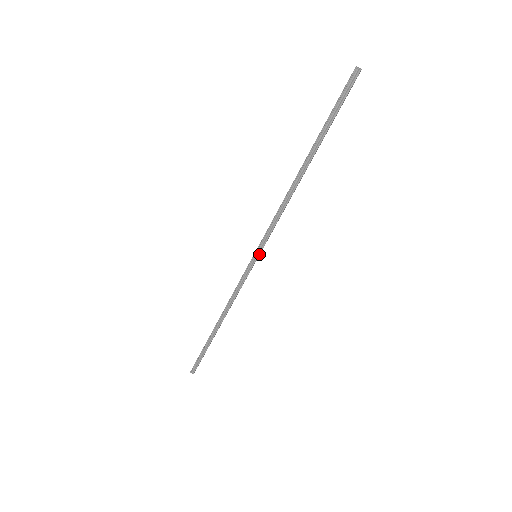
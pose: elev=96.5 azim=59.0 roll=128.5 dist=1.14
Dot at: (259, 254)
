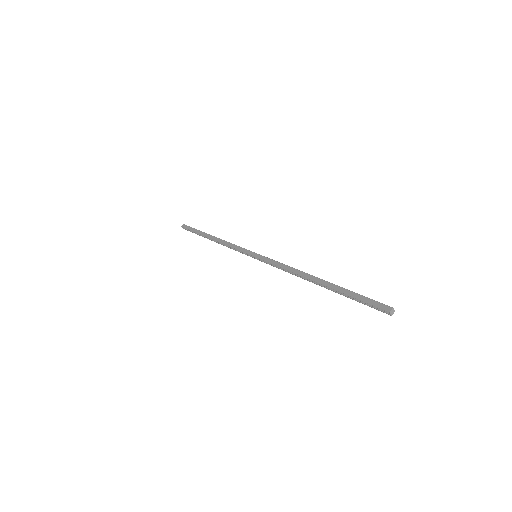
Dot at: (258, 259)
